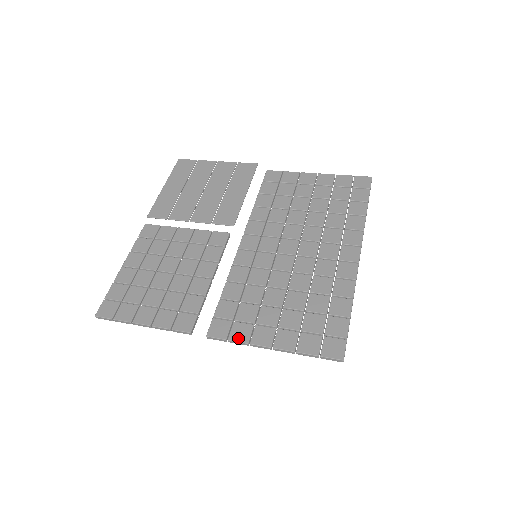
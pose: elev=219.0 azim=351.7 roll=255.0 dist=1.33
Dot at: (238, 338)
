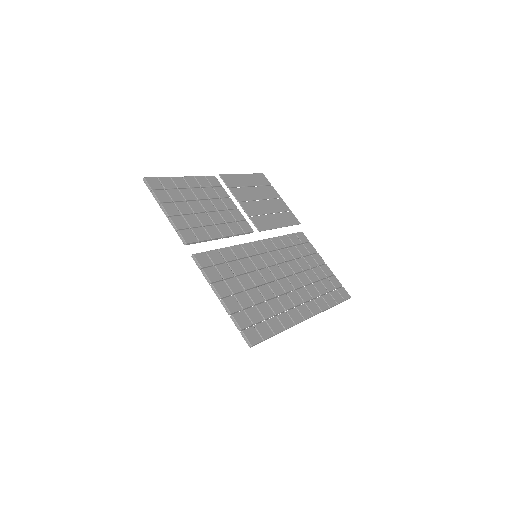
Dot at: (209, 274)
